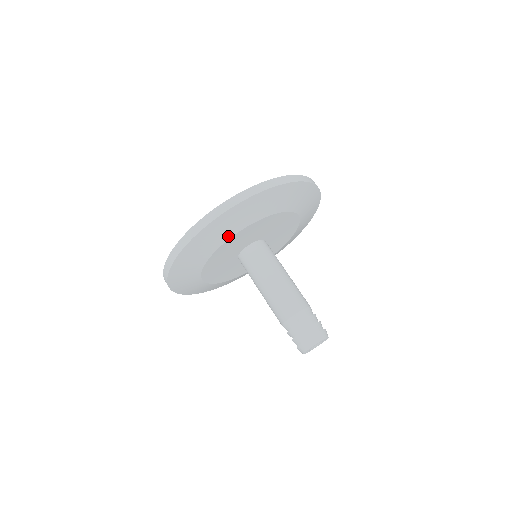
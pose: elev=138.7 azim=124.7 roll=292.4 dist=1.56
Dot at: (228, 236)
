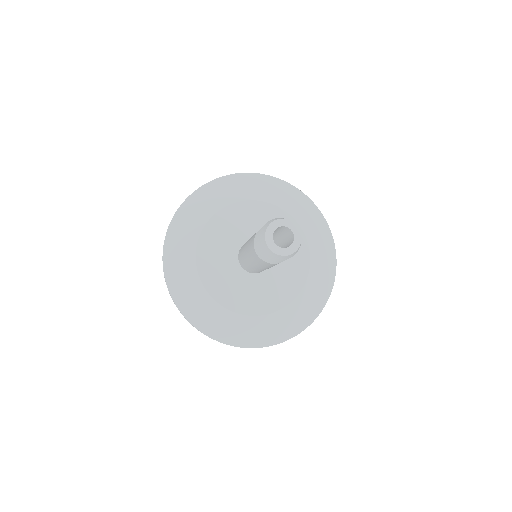
Dot at: (215, 209)
